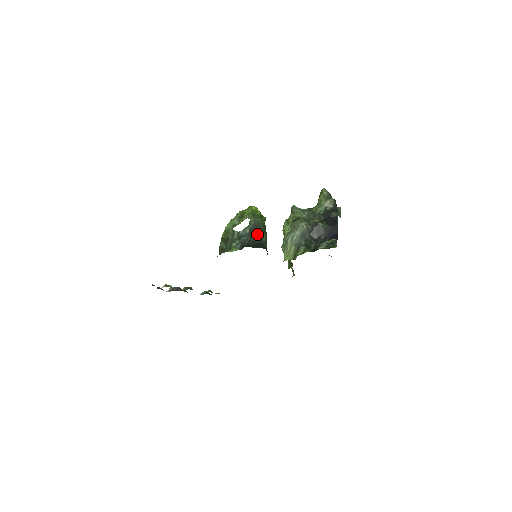
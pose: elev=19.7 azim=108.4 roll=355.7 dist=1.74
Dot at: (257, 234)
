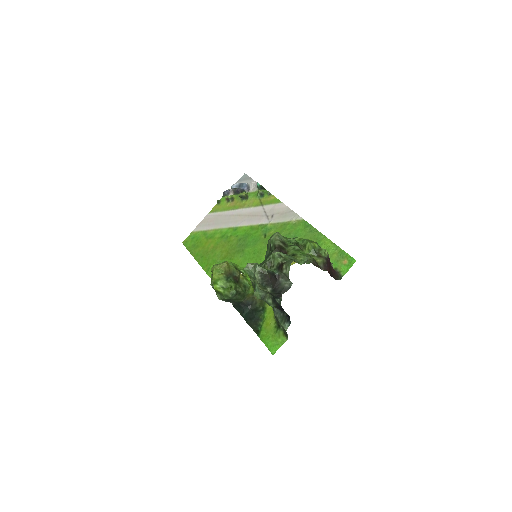
Dot at: occluded
